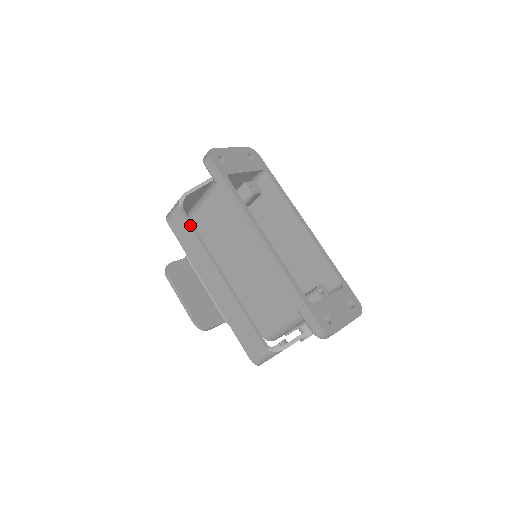
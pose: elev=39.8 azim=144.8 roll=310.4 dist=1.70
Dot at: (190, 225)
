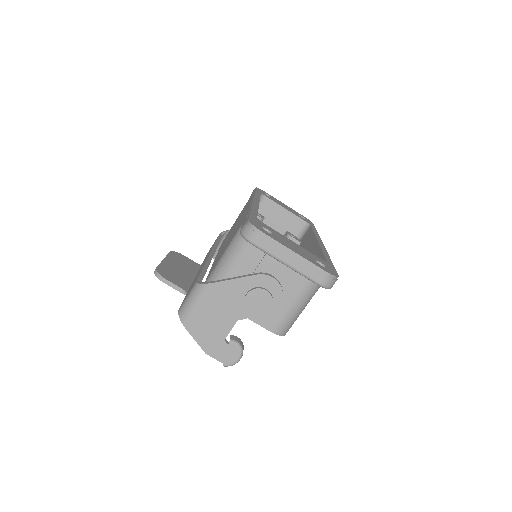
Dot at: (218, 238)
